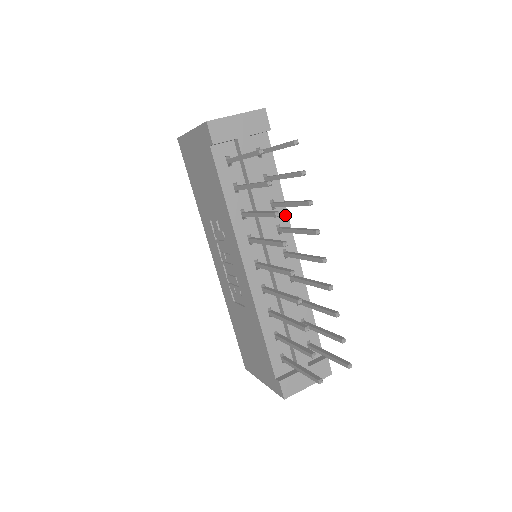
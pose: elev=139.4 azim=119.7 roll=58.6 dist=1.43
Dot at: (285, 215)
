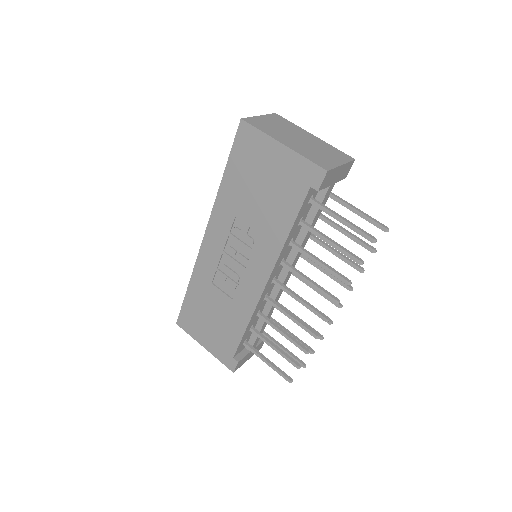
Dot at: occluded
